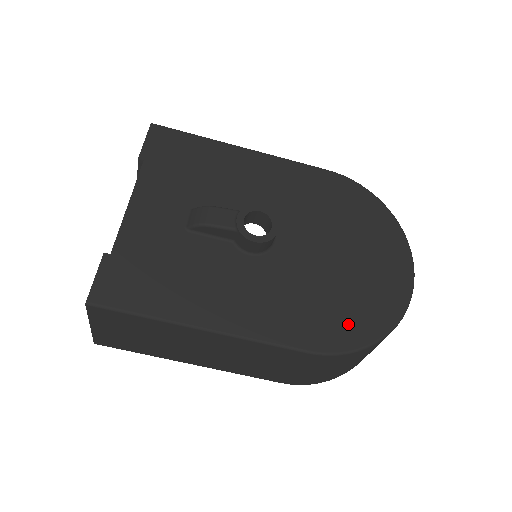
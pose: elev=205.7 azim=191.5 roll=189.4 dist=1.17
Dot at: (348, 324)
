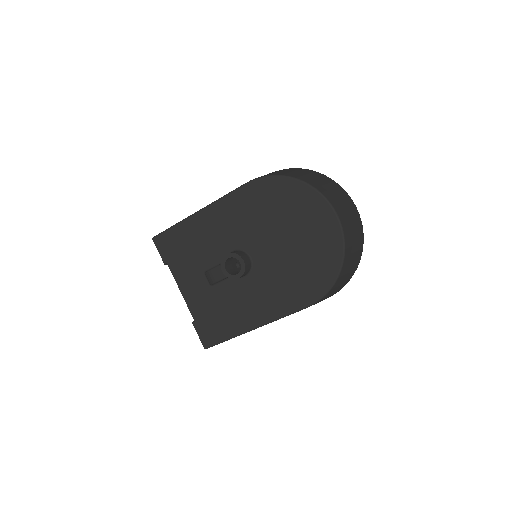
Dot at: (316, 278)
